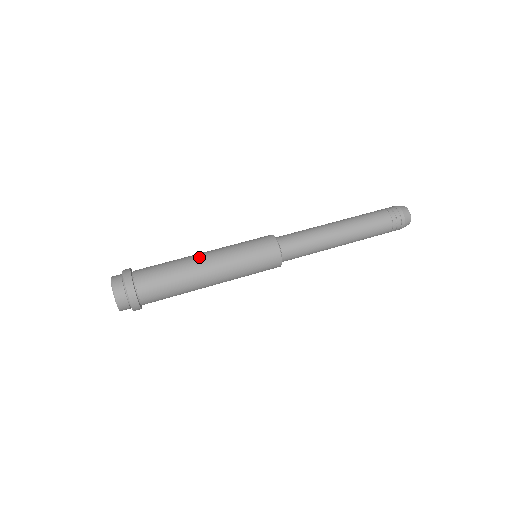
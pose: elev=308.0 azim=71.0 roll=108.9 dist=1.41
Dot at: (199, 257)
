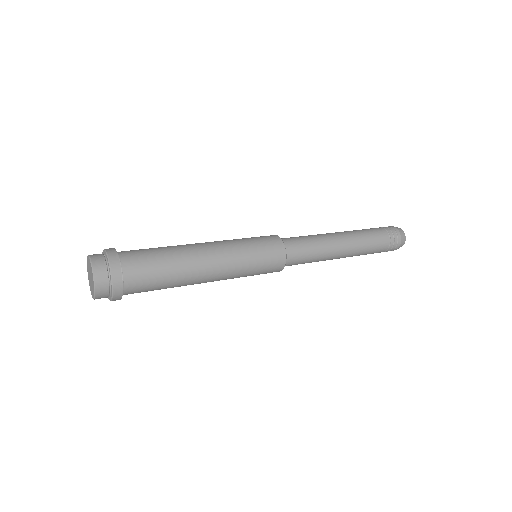
Dot at: (197, 245)
